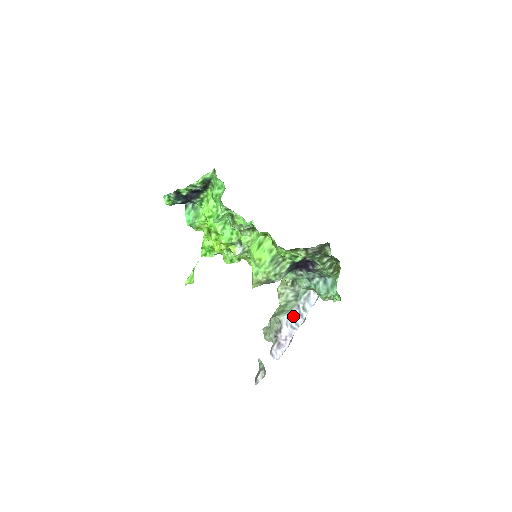
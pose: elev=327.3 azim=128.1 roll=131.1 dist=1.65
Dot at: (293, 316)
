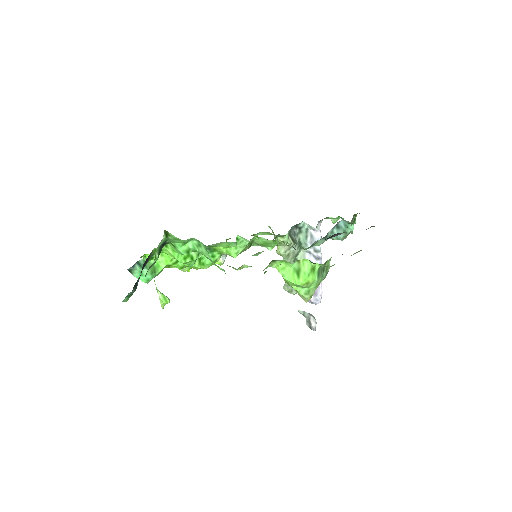
Dot at: occluded
